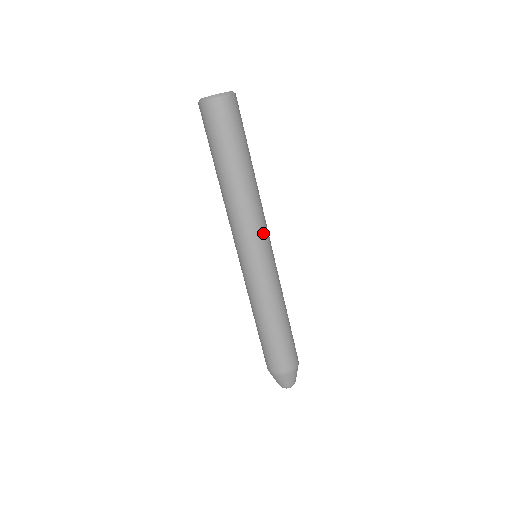
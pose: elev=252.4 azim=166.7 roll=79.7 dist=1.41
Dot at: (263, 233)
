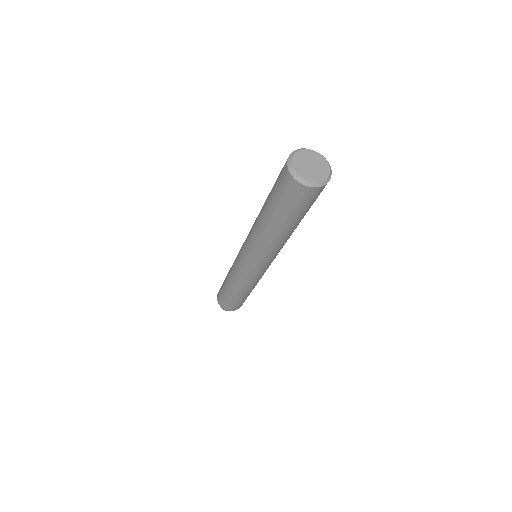
Dot at: occluded
